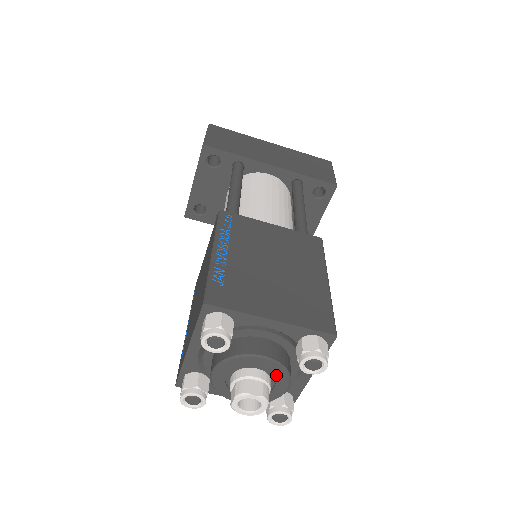
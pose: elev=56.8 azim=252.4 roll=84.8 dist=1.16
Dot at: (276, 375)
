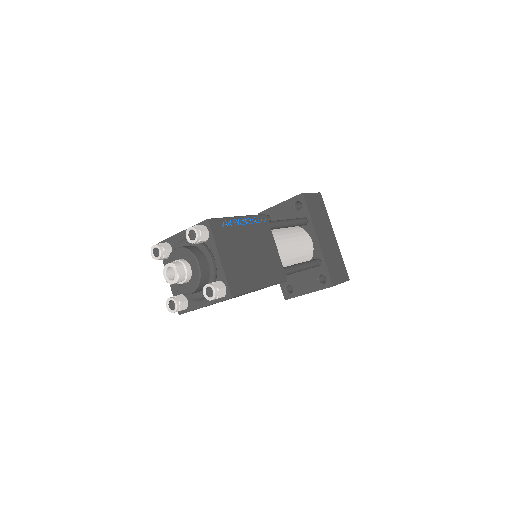
Dot at: (193, 280)
